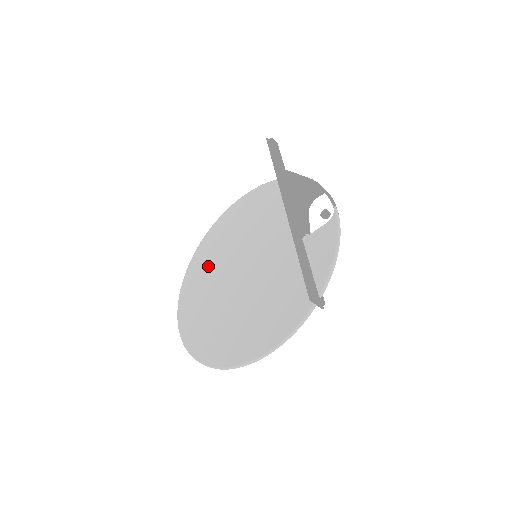
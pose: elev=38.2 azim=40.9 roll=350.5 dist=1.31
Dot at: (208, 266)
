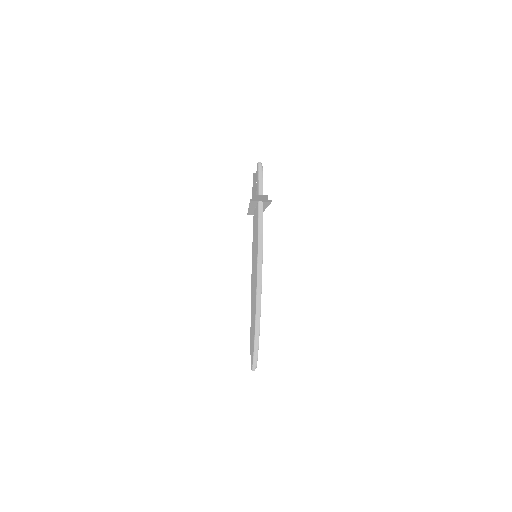
Dot at: (251, 311)
